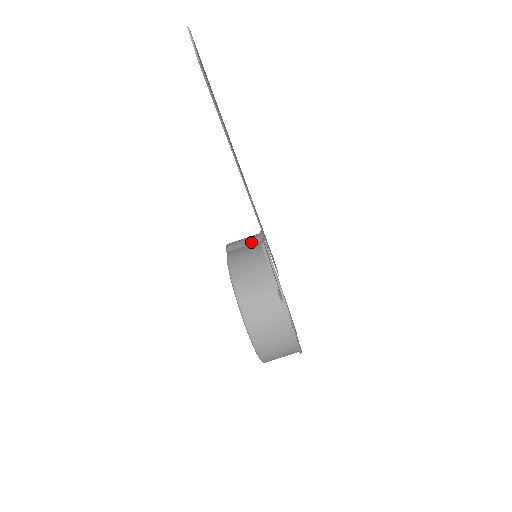
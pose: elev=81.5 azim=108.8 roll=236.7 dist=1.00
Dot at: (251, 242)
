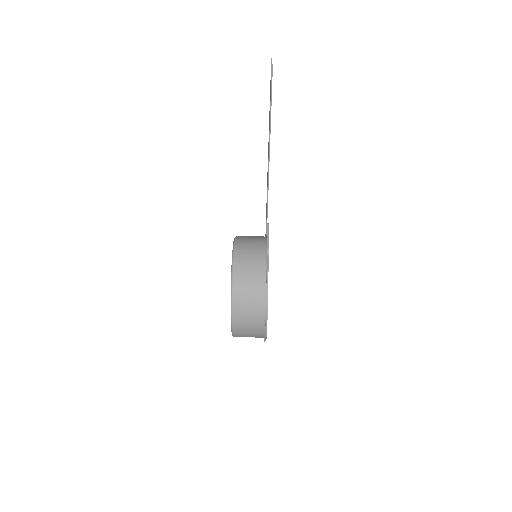
Dot at: occluded
